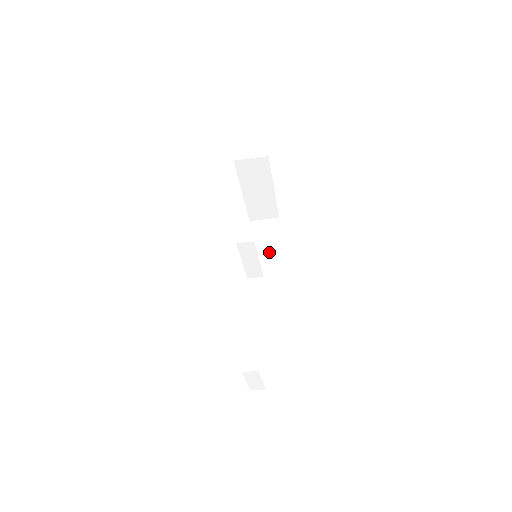
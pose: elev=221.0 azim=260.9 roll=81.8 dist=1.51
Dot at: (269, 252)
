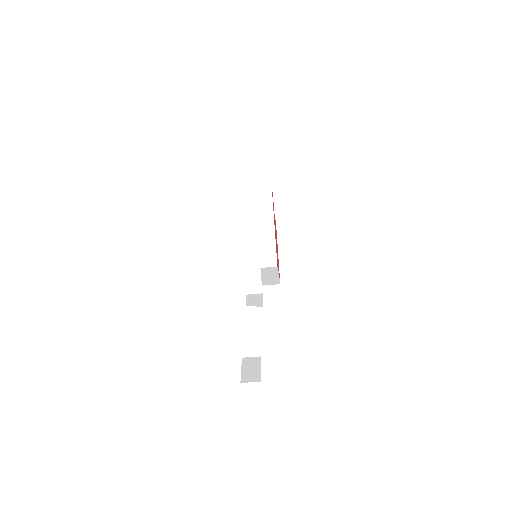
Dot at: (268, 273)
